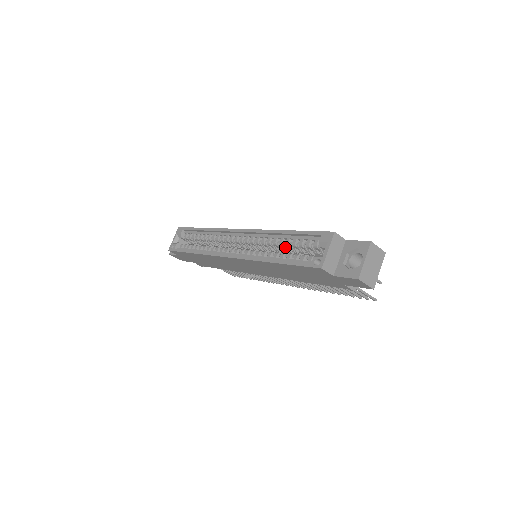
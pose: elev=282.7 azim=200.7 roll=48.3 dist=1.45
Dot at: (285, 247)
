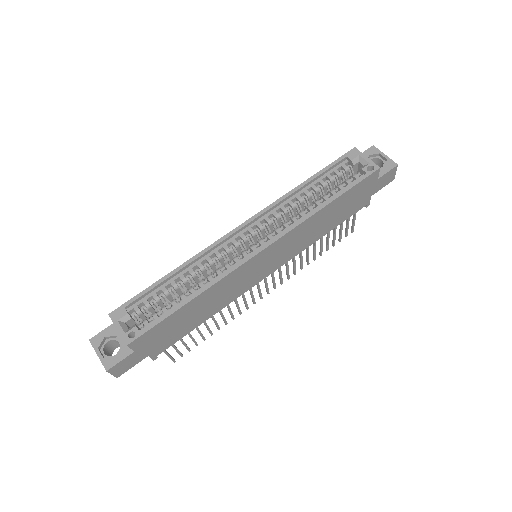
Dot at: (313, 197)
